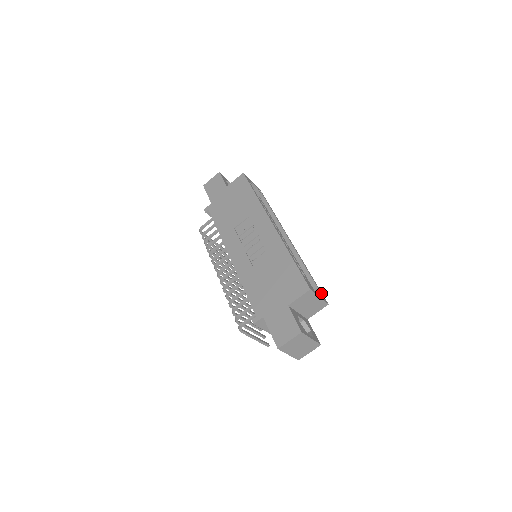
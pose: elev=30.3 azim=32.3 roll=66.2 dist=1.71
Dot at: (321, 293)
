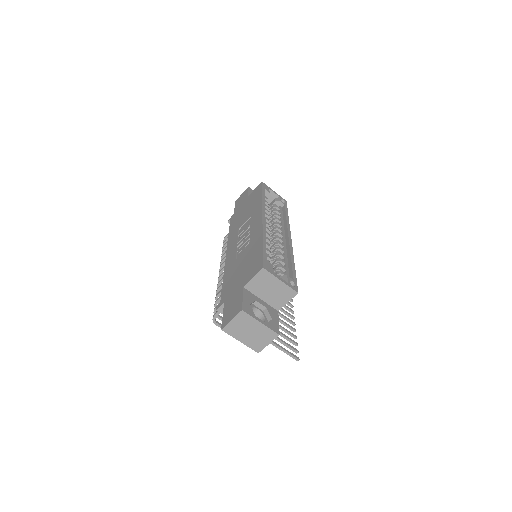
Dot at: (294, 282)
